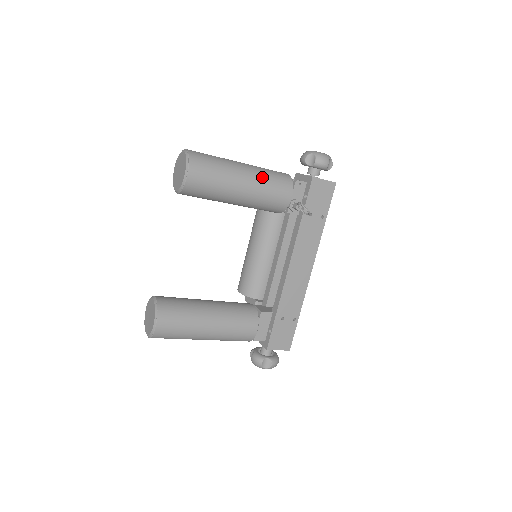
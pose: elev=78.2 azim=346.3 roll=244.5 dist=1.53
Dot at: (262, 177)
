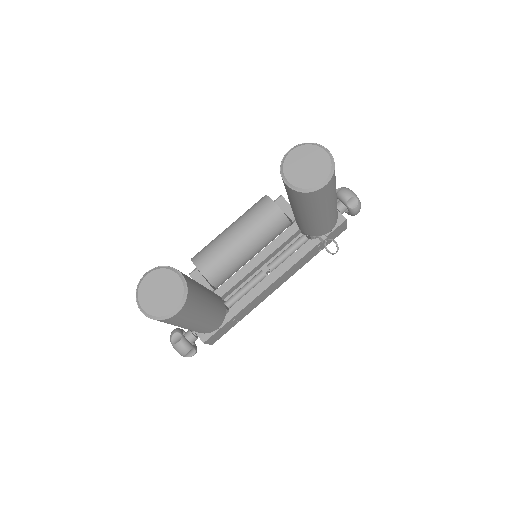
Dot at: (336, 207)
